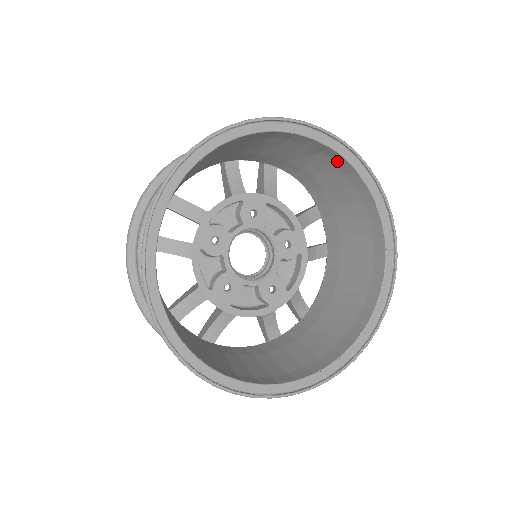
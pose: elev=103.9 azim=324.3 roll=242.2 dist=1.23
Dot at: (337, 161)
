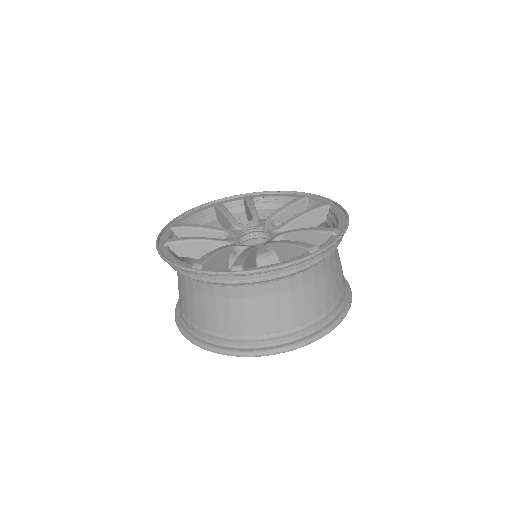
Dot at: occluded
